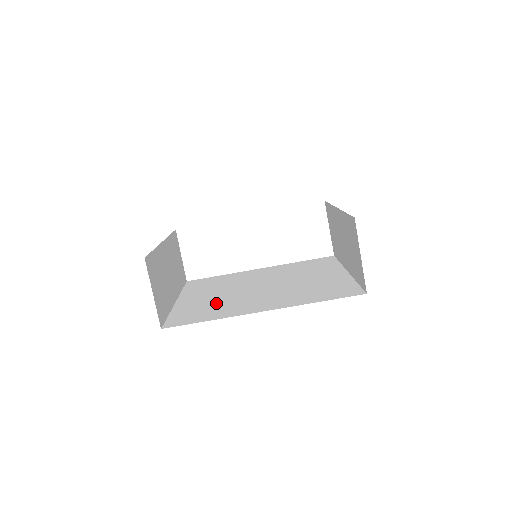
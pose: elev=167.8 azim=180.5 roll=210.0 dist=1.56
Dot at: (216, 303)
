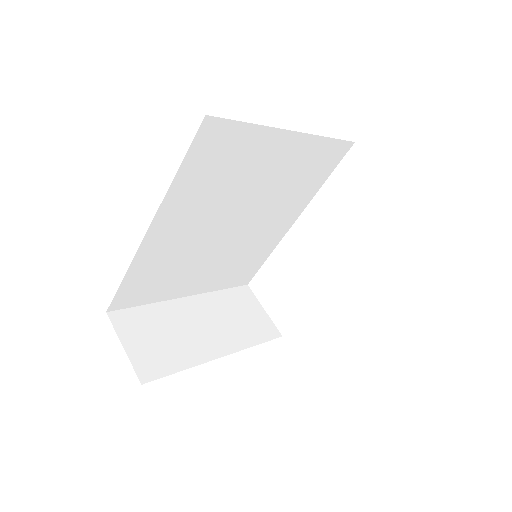
Dot at: occluded
